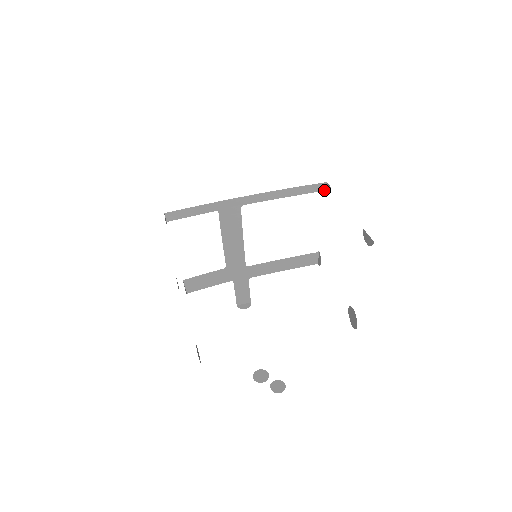
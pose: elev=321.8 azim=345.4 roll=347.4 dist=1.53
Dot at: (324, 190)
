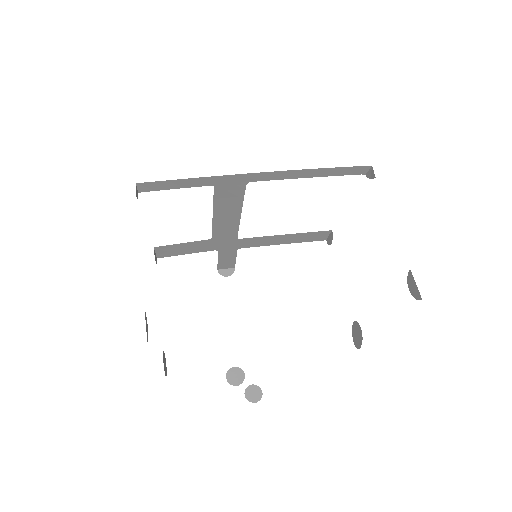
Dot at: (364, 173)
